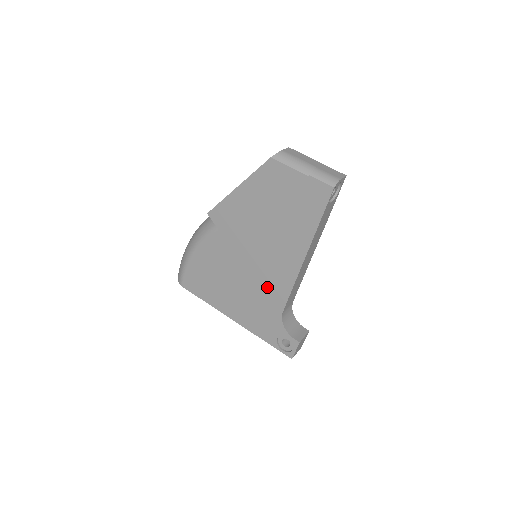
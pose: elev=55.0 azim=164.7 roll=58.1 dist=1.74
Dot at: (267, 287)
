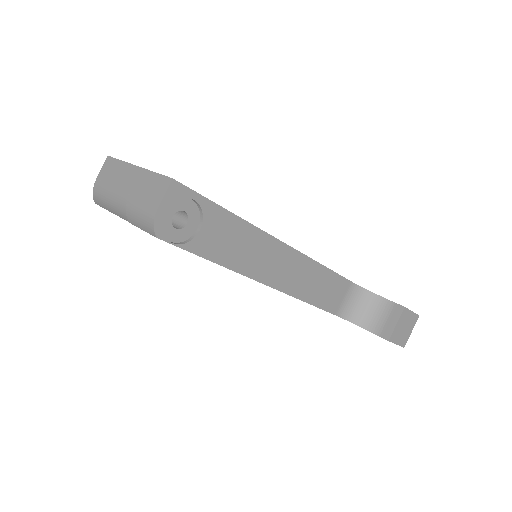
Dot at: occluded
